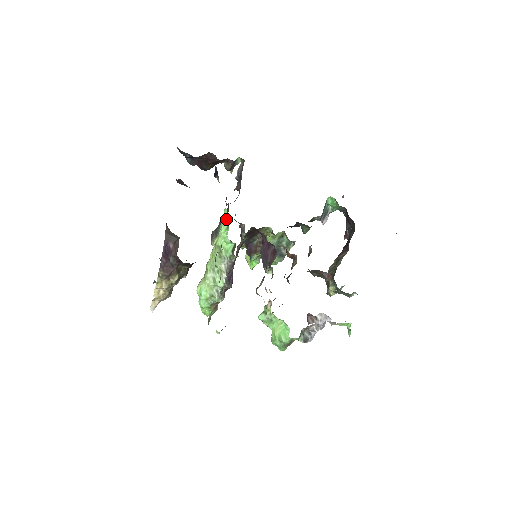
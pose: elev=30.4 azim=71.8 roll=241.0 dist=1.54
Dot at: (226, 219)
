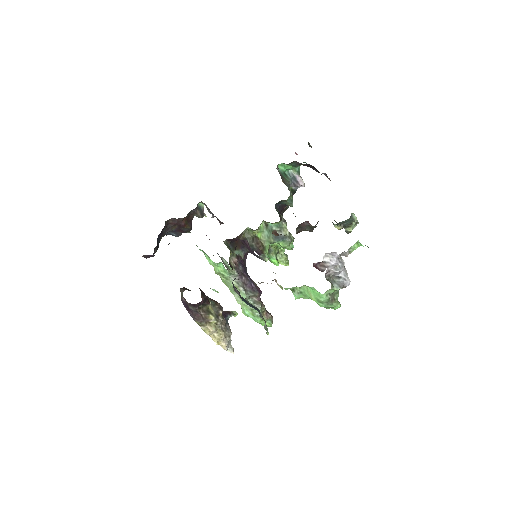
Dot at: occluded
